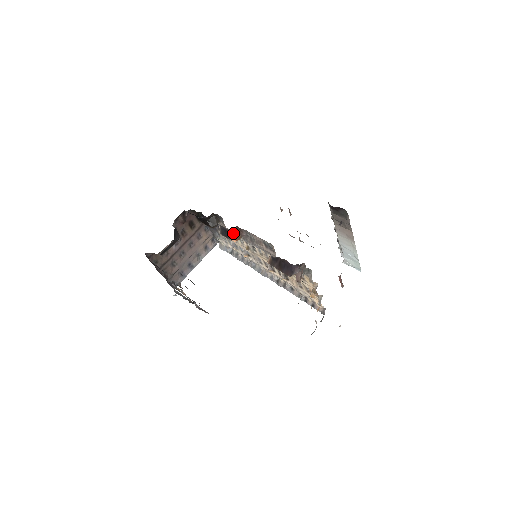
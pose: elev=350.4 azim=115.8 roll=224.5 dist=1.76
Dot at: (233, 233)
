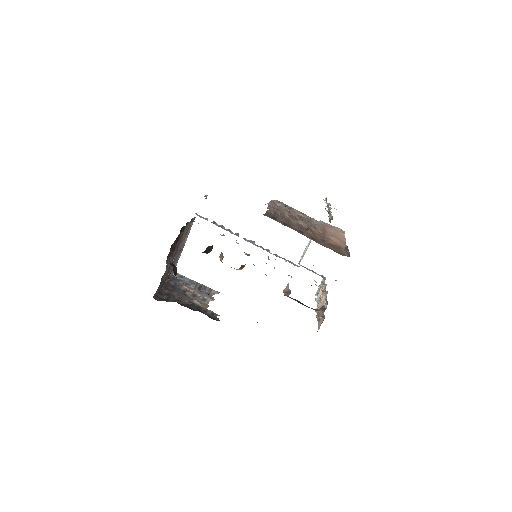
Dot at: (239, 268)
